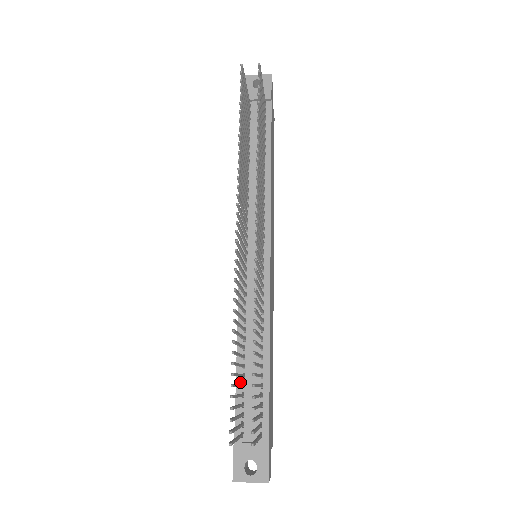
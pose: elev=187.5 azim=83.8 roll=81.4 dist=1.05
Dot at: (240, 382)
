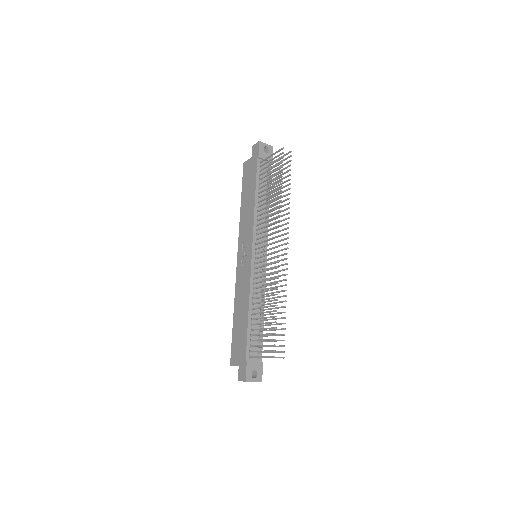
Dot at: (250, 328)
